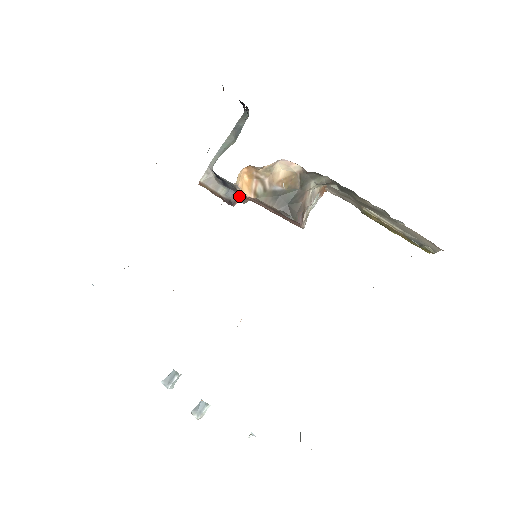
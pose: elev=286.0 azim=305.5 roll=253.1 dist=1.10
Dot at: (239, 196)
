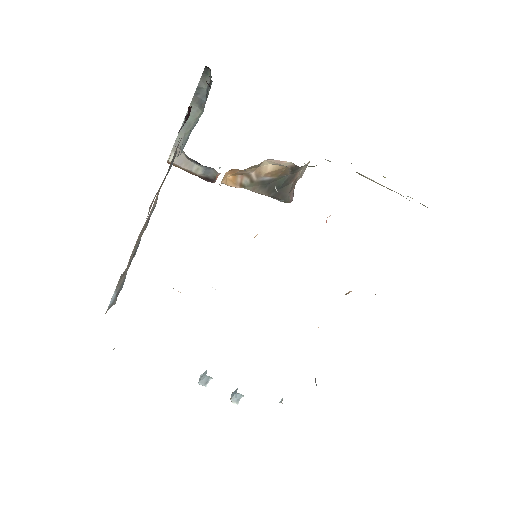
Dot at: (218, 173)
